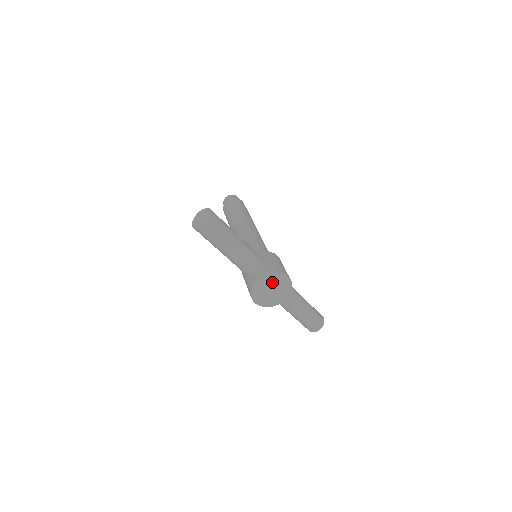
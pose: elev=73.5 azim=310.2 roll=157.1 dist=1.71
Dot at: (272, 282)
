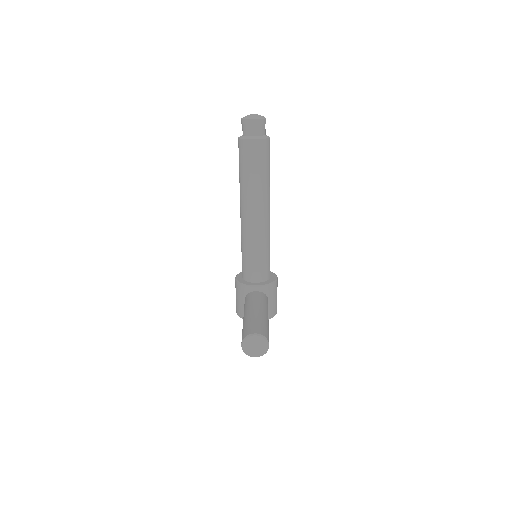
Dot at: occluded
